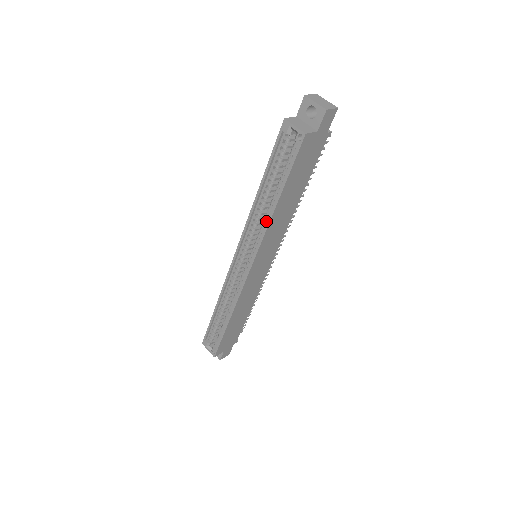
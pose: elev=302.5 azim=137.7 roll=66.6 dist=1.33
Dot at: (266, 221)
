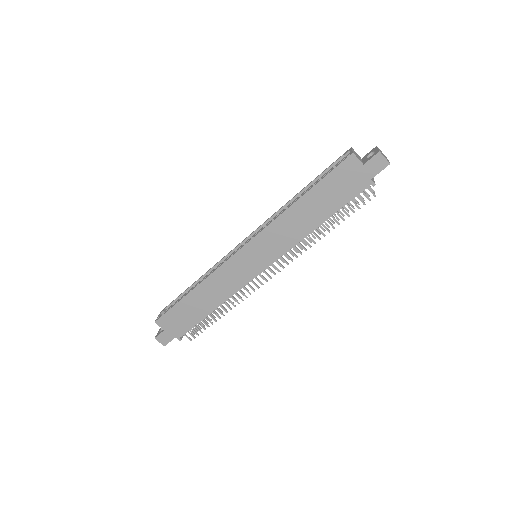
Dot at: (283, 214)
